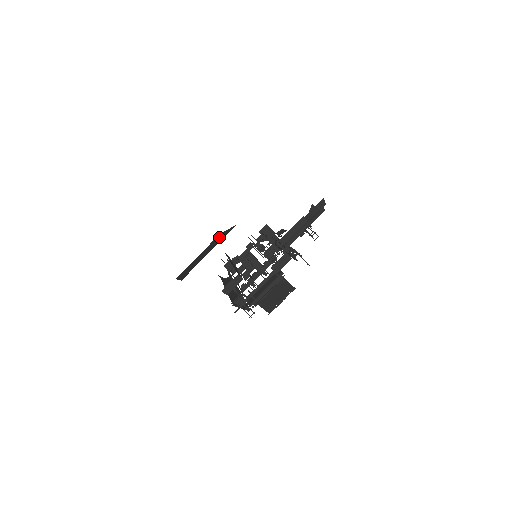
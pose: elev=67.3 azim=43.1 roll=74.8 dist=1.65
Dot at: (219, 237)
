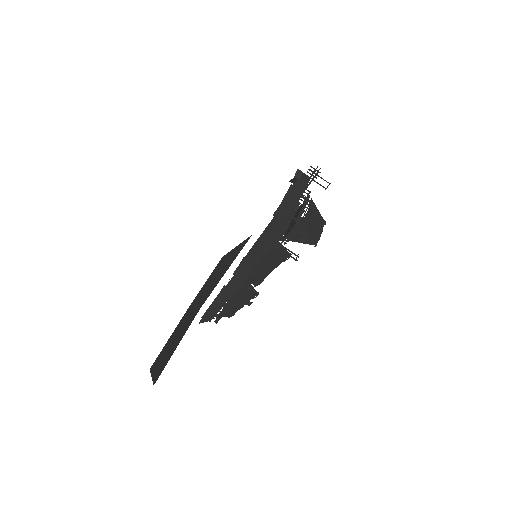
Dot at: (187, 317)
